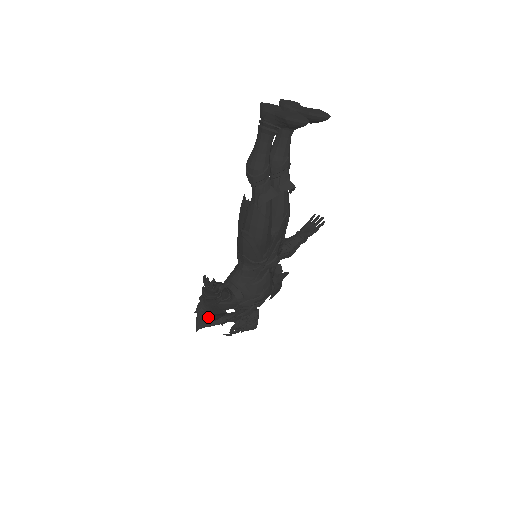
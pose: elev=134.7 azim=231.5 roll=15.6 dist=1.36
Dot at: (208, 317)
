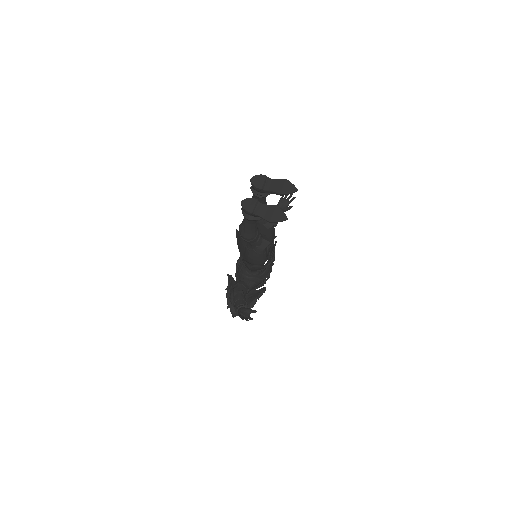
Dot at: occluded
